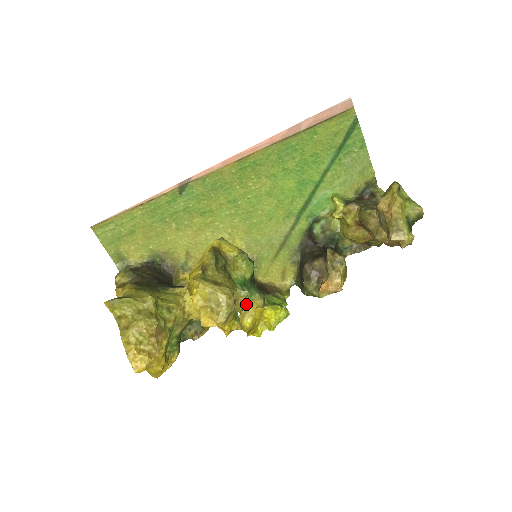
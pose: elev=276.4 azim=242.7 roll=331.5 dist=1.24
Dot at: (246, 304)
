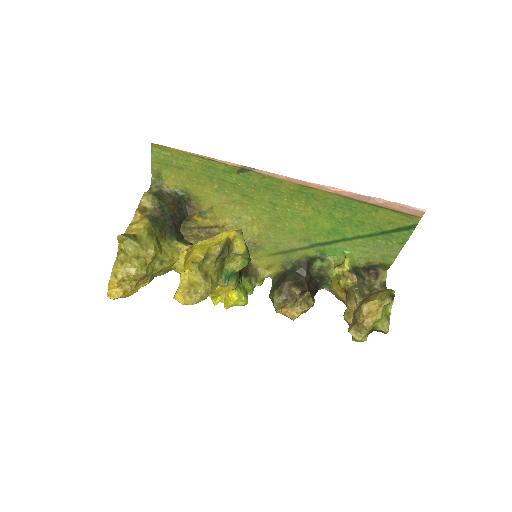
Dot at: occluded
